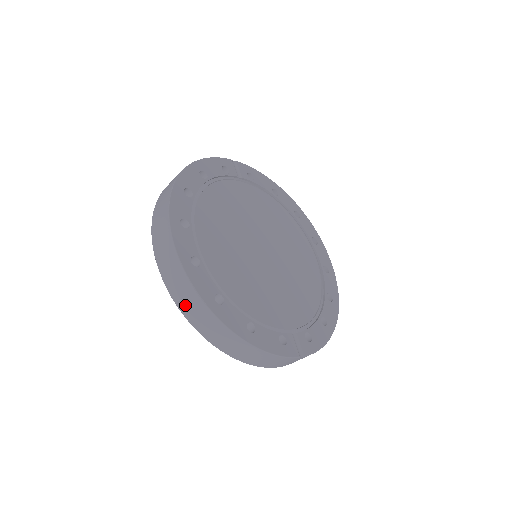
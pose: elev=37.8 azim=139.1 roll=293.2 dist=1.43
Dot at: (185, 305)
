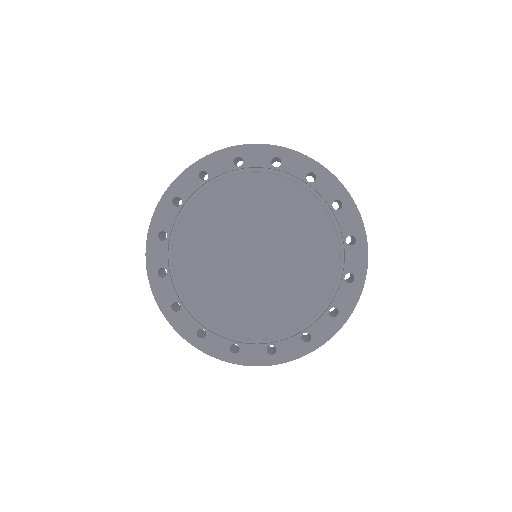
Dot at: occluded
